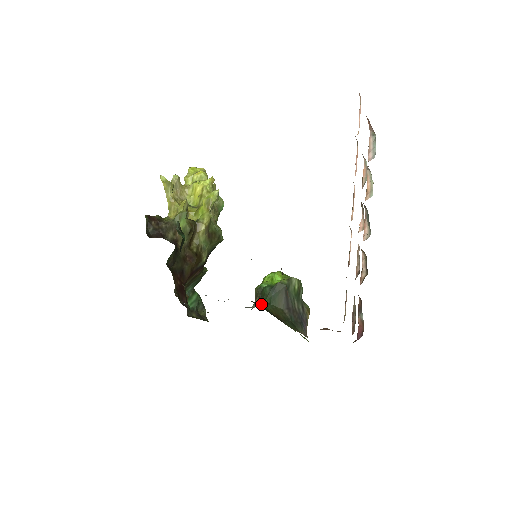
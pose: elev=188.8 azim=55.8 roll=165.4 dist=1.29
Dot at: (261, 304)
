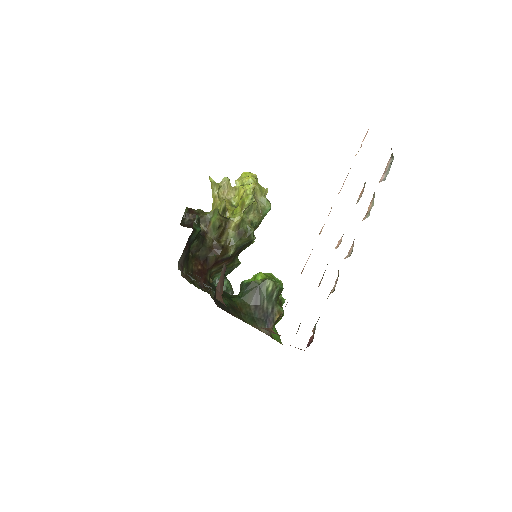
Dot at: (234, 296)
